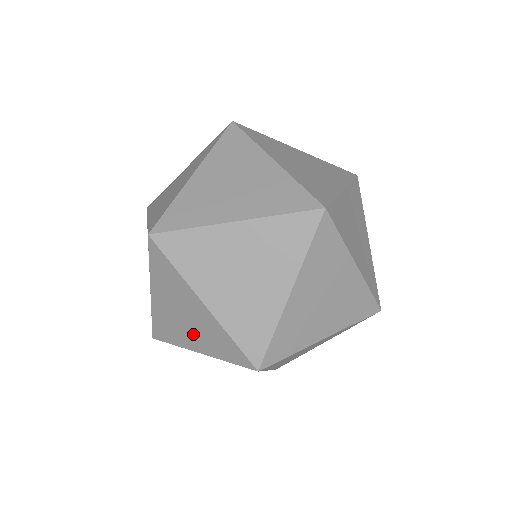
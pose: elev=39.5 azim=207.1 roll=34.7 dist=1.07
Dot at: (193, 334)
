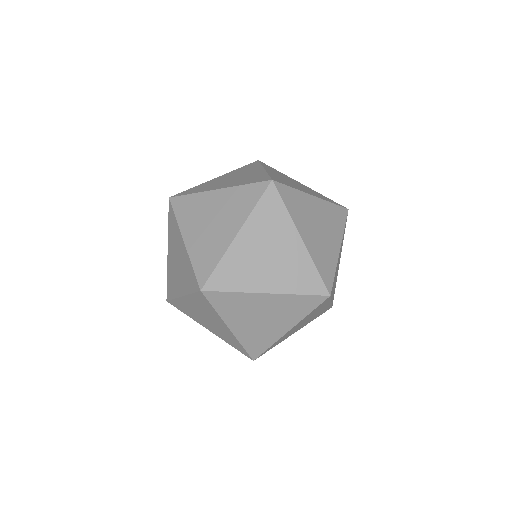
Dot at: occluded
